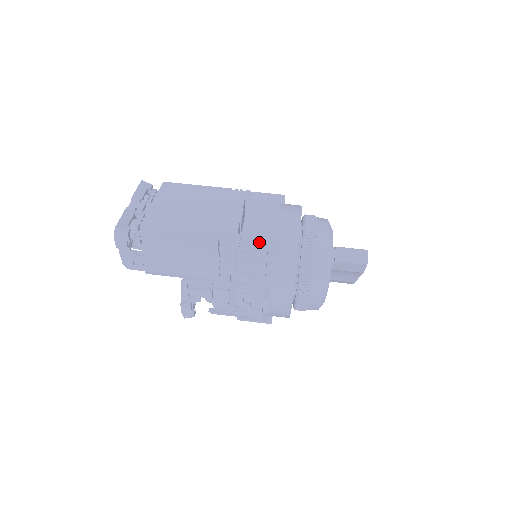
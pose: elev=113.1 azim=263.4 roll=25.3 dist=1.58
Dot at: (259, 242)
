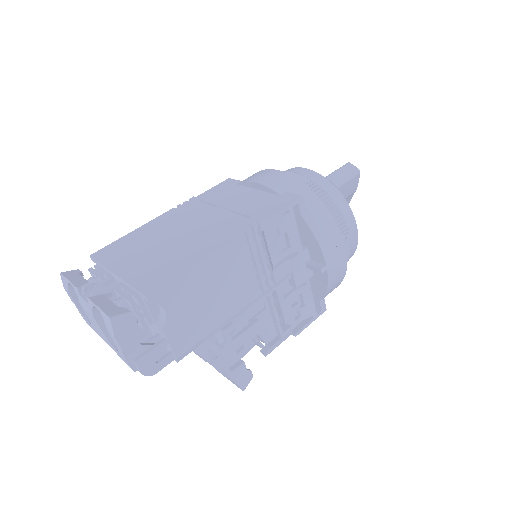
Dot at: (278, 207)
